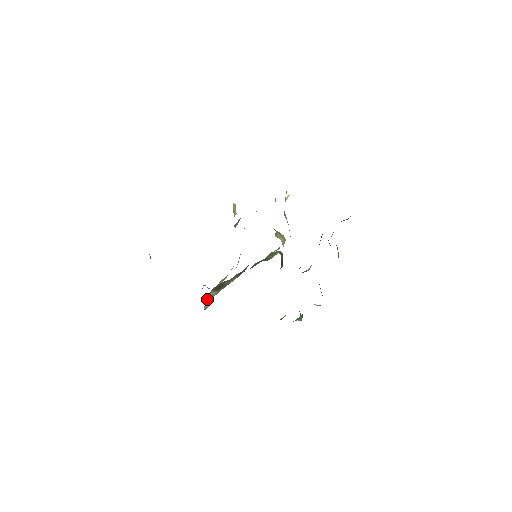
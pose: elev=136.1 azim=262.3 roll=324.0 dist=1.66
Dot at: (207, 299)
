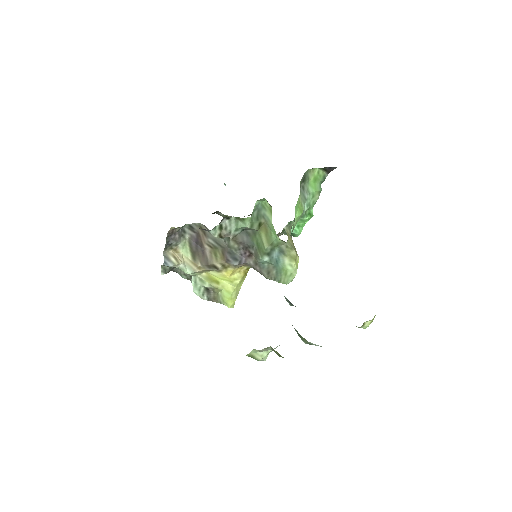
Dot at: (177, 254)
